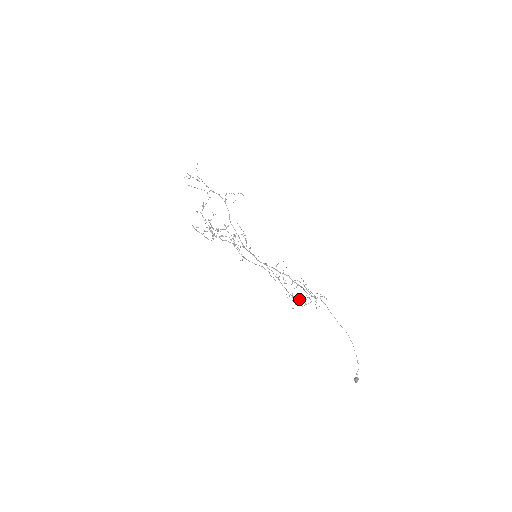
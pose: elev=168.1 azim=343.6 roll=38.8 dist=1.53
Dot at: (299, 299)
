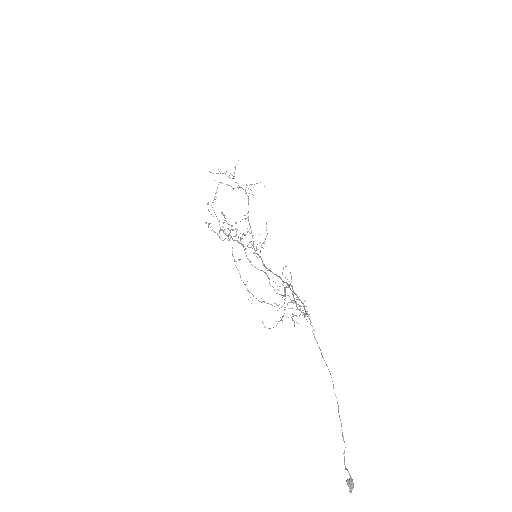
Dot at: (261, 302)
